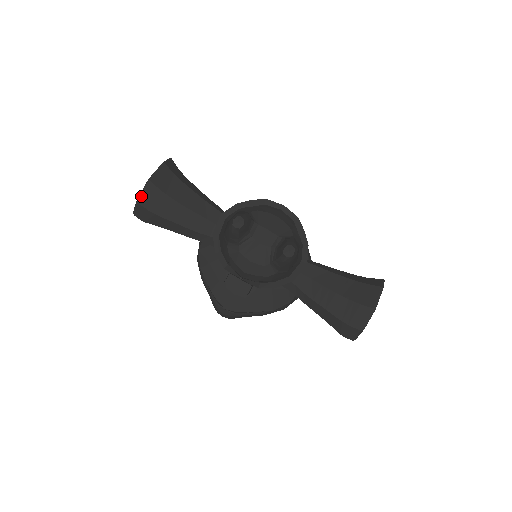
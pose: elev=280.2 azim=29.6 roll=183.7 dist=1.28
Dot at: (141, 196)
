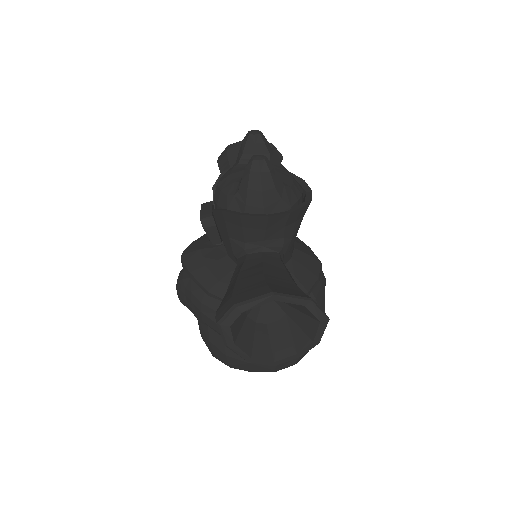
Dot at: (234, 143)
